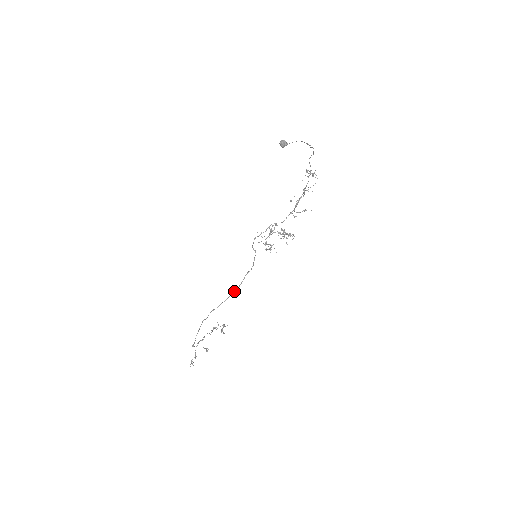
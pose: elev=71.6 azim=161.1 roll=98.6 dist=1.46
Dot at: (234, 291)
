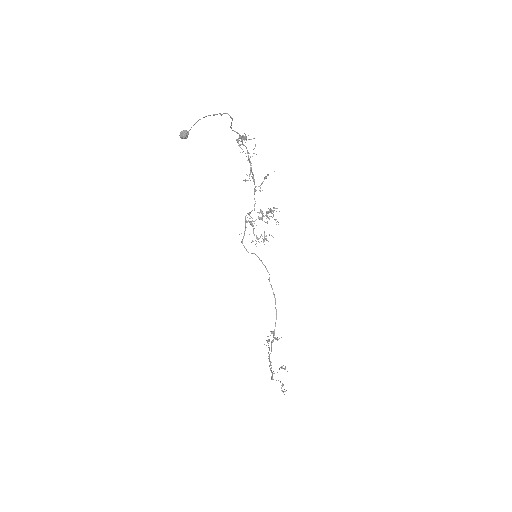
Dot at: (275, 308)
